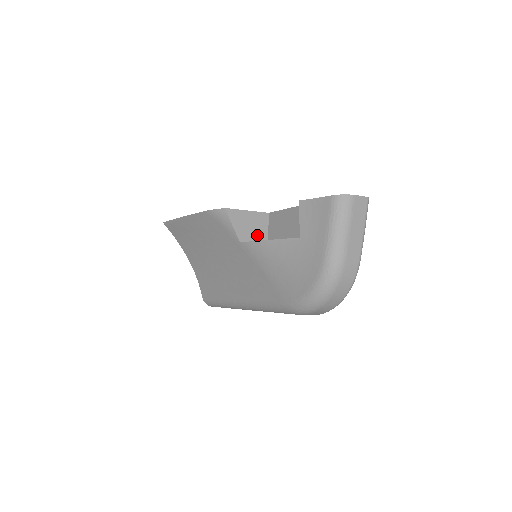
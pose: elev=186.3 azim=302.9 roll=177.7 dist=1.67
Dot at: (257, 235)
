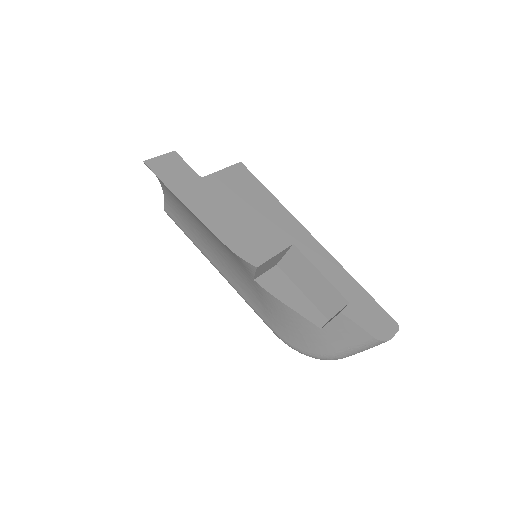
Dot at: (272, 265)
